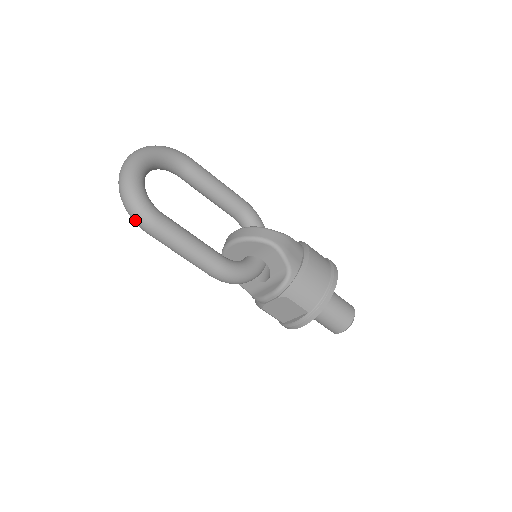
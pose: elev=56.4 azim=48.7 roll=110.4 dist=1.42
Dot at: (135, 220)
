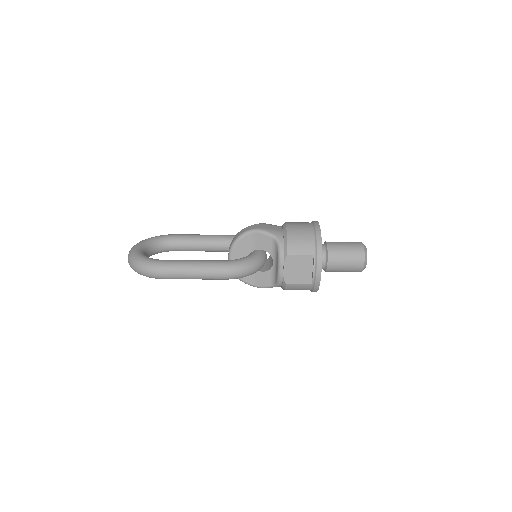
Dot at: (149, 274)
